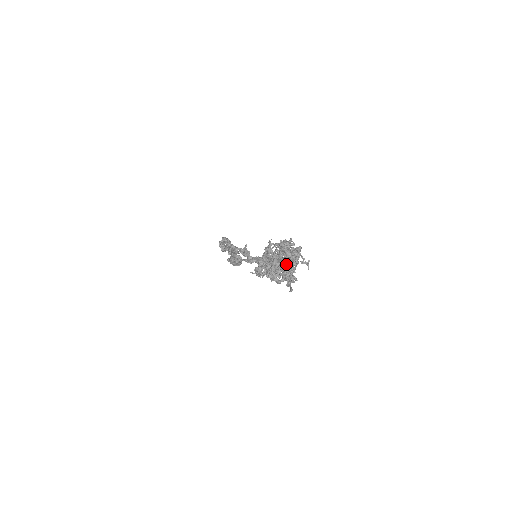
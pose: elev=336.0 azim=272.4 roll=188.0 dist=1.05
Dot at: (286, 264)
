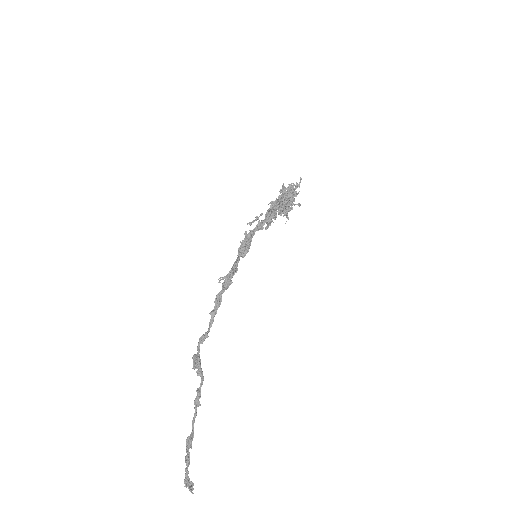
Dot at: (288, 190)
